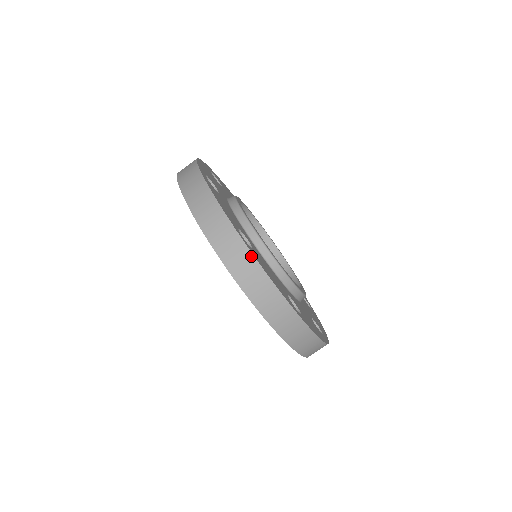
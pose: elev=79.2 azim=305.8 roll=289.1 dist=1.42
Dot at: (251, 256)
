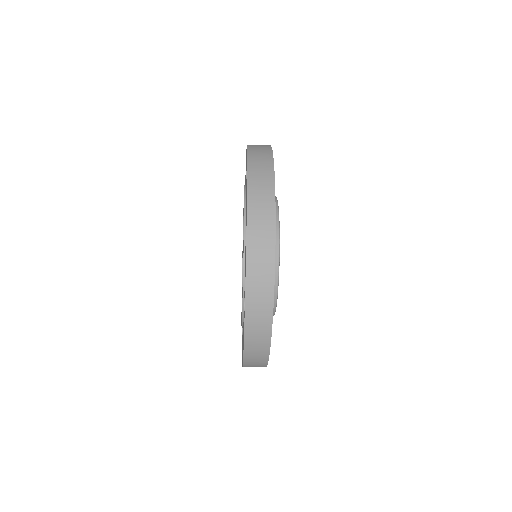
Dot at: (273, 237)
